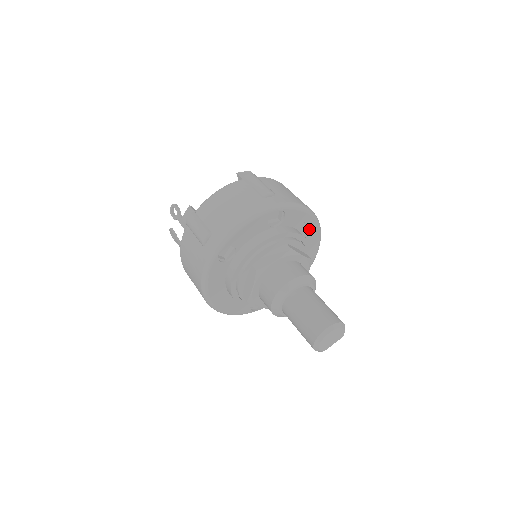
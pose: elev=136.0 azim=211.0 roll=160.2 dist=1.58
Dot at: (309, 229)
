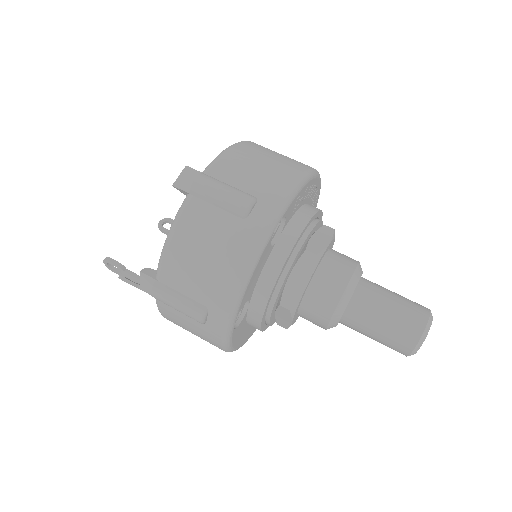
Dot at: (309, 191)
